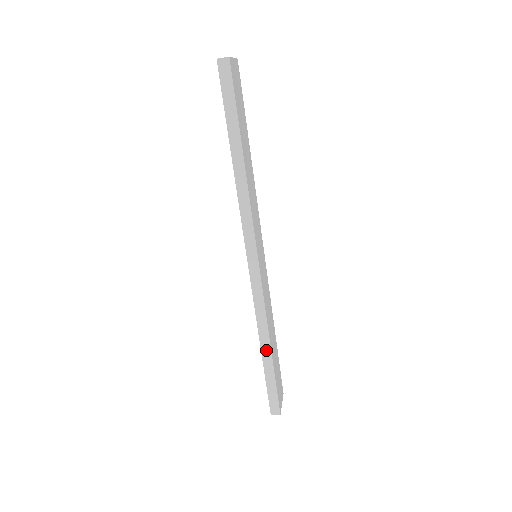
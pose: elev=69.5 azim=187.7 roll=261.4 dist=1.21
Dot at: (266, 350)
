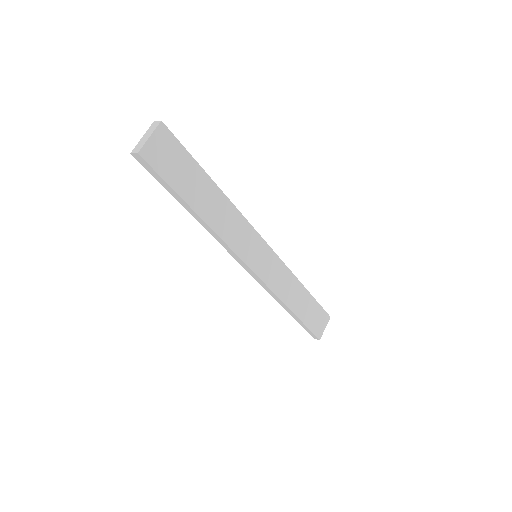
Dot at: (289, 311)
